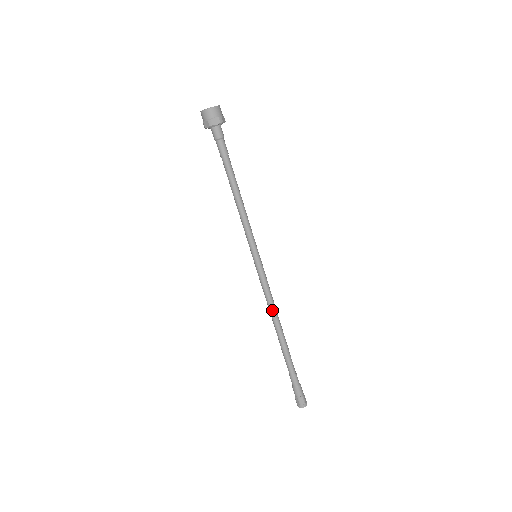
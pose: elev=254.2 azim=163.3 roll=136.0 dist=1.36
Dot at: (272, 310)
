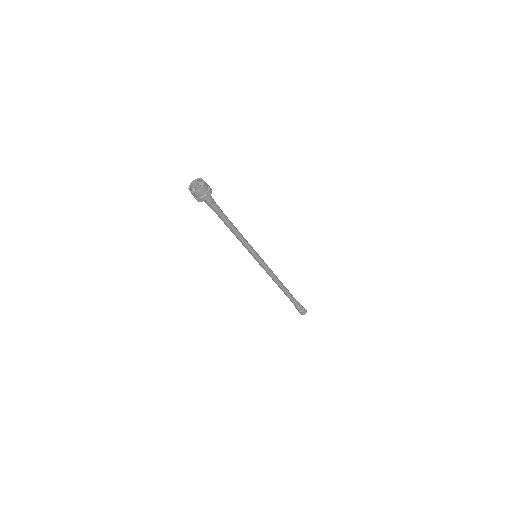
Dot at: (273, 279)
